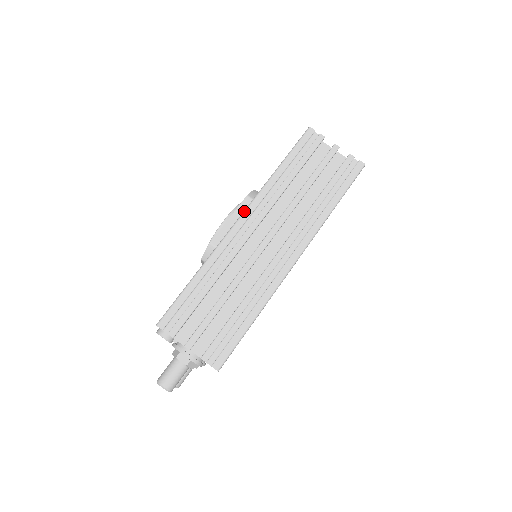
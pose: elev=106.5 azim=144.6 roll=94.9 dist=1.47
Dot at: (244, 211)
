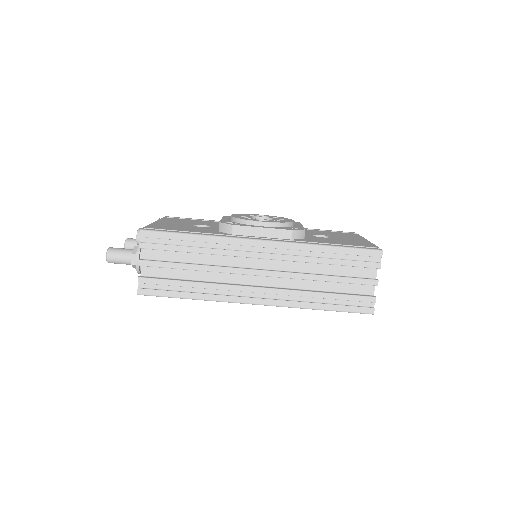
Dot at: (272, 241)
